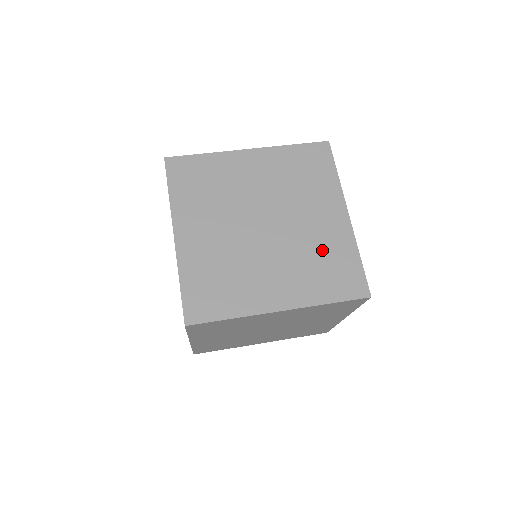
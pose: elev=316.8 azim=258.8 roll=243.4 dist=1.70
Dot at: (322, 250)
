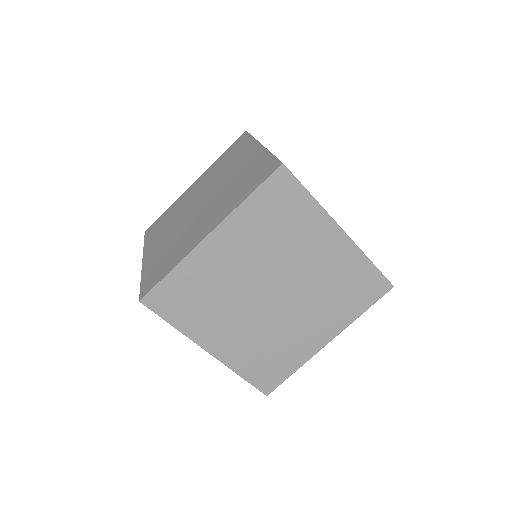
Dot at: (336, 279)
